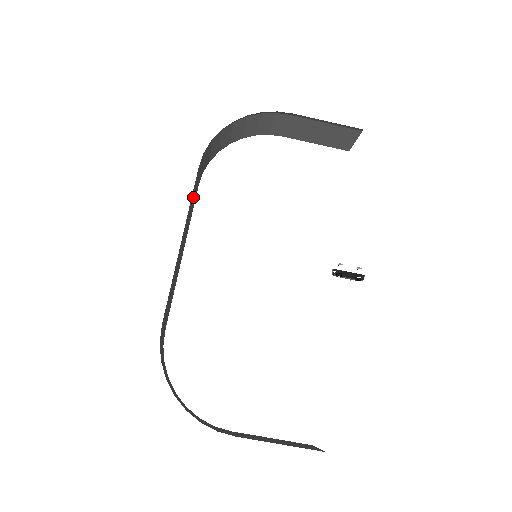
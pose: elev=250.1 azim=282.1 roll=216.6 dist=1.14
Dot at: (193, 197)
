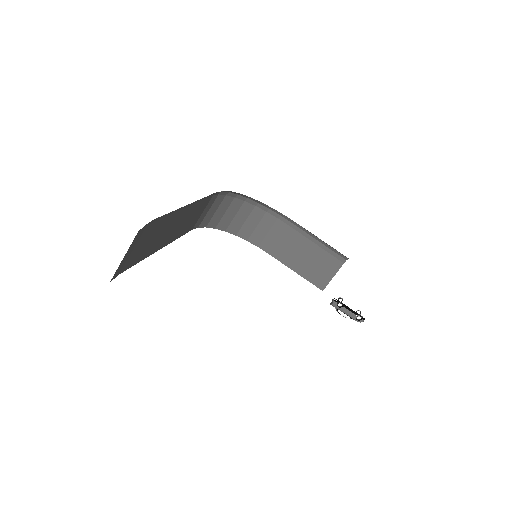
Dot at: (196, 214)
